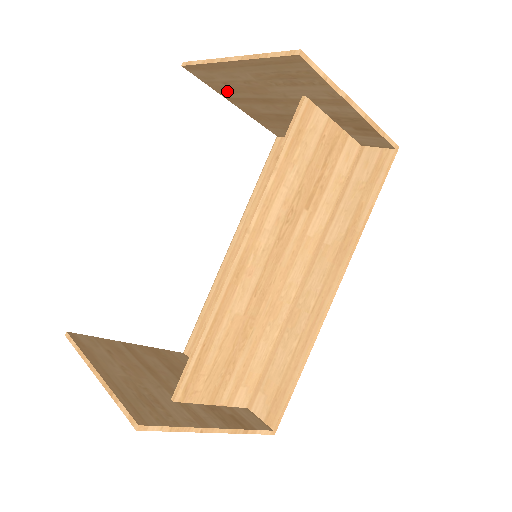
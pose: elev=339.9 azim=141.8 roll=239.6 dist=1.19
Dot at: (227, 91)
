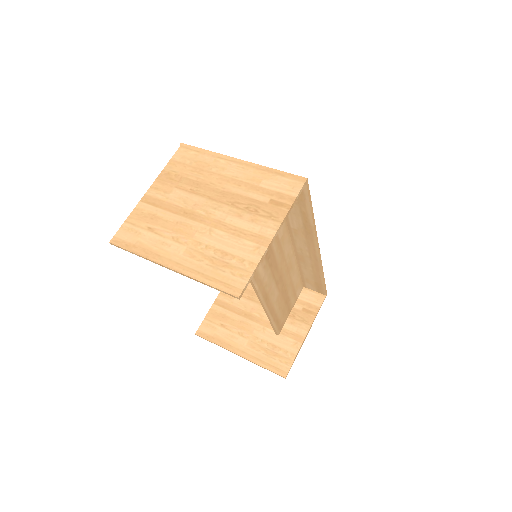
Dot at: (148, 217)
